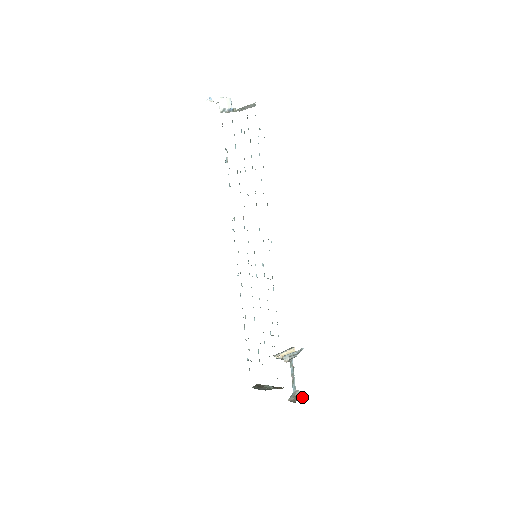
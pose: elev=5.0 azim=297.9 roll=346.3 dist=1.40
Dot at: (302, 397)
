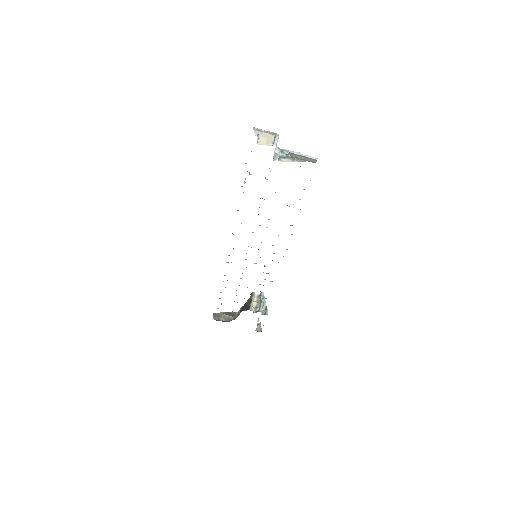
Dot at: (258, 321)
